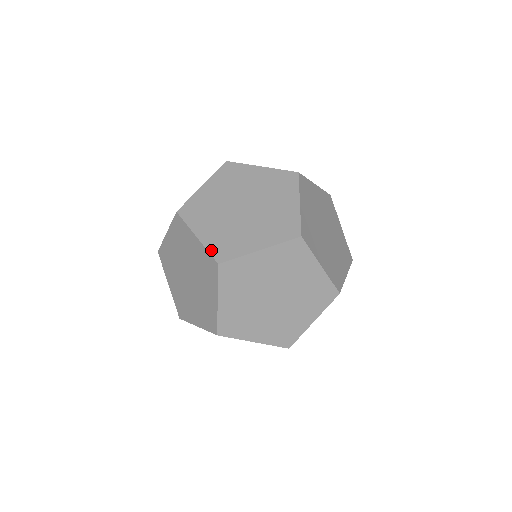
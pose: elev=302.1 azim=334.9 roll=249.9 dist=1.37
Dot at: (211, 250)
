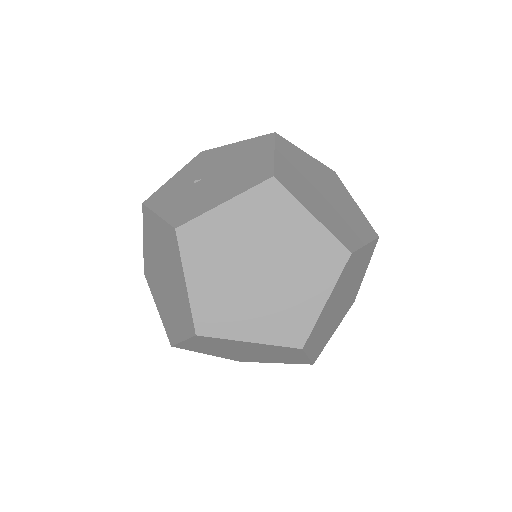
Dot at: (280, 343)
